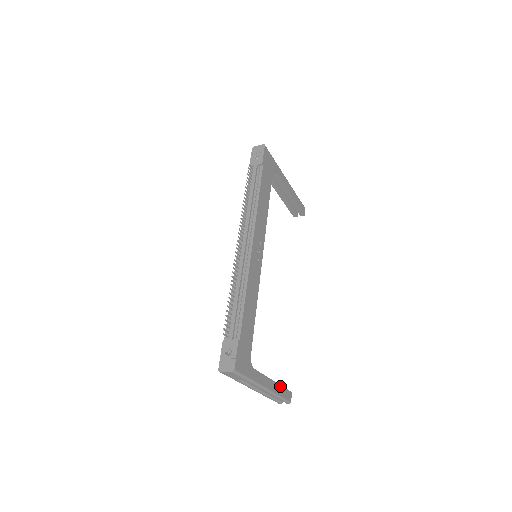
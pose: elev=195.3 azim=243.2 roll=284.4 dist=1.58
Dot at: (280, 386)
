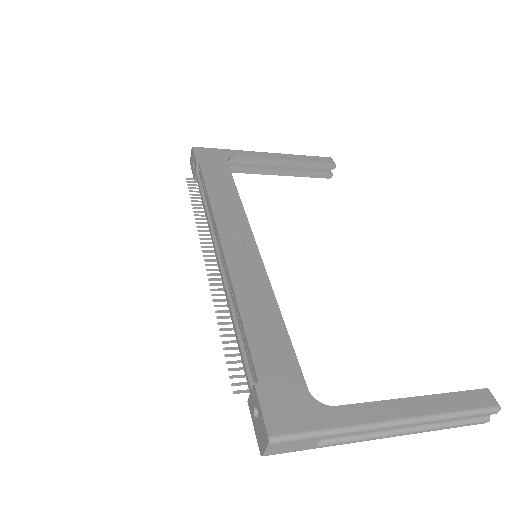
Dot at: (440, 396)
